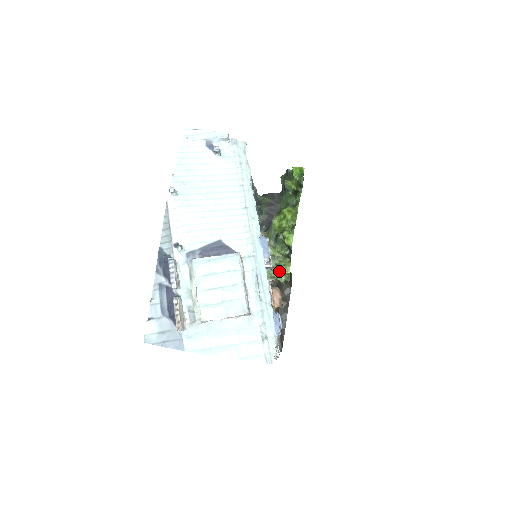
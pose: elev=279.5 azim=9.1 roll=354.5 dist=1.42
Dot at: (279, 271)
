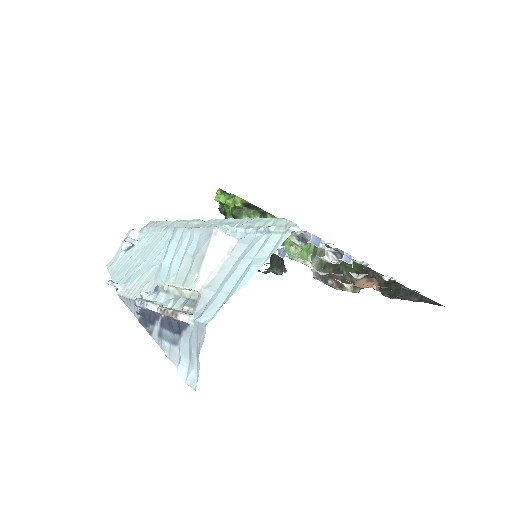
Dot at: occluded
